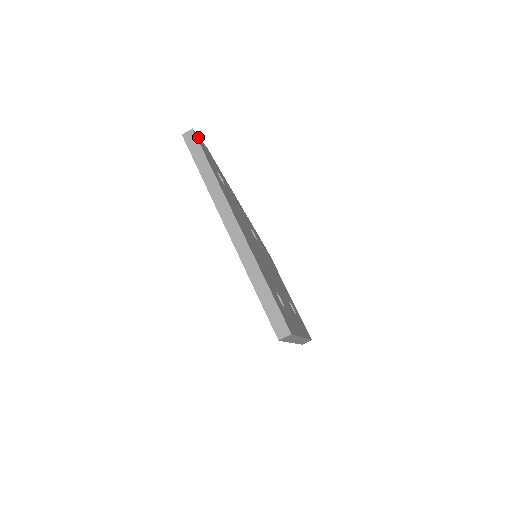
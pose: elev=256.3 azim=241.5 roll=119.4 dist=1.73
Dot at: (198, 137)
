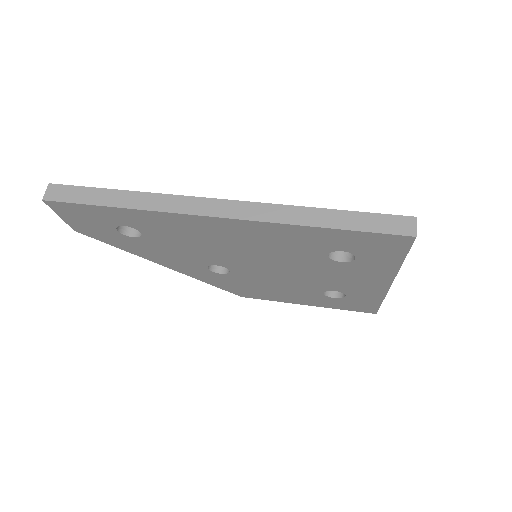
Dot at: occluded
